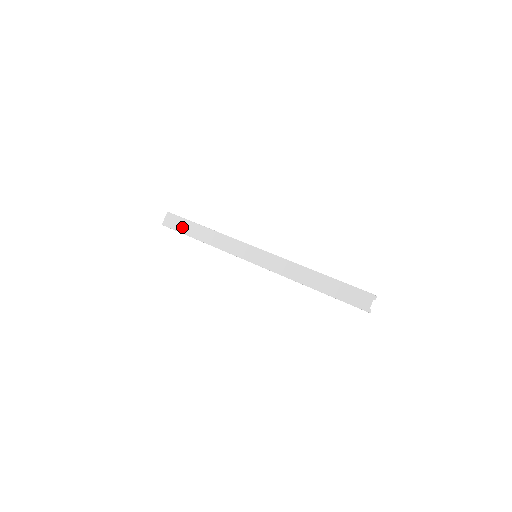
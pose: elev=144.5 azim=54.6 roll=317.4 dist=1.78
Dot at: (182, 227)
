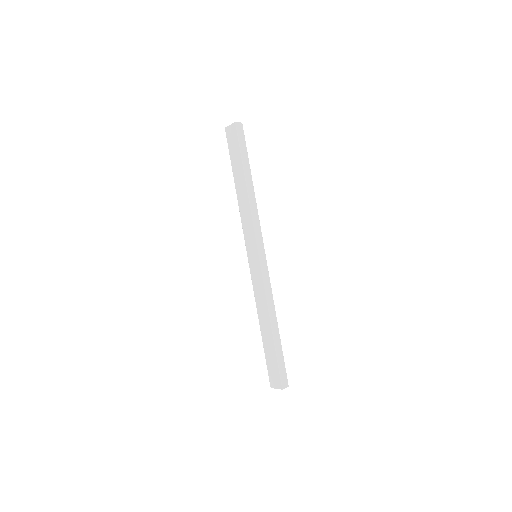
Dot at: (234, 155)
